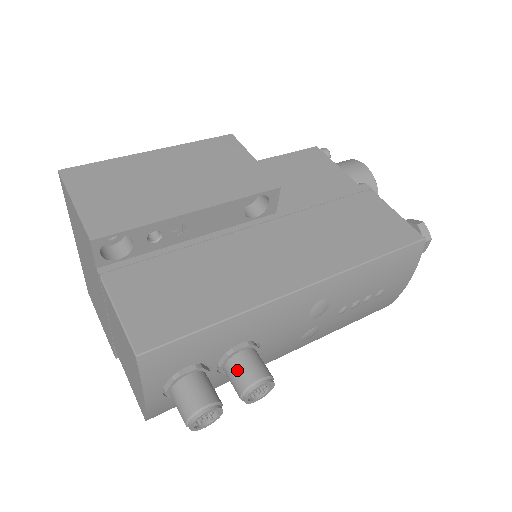
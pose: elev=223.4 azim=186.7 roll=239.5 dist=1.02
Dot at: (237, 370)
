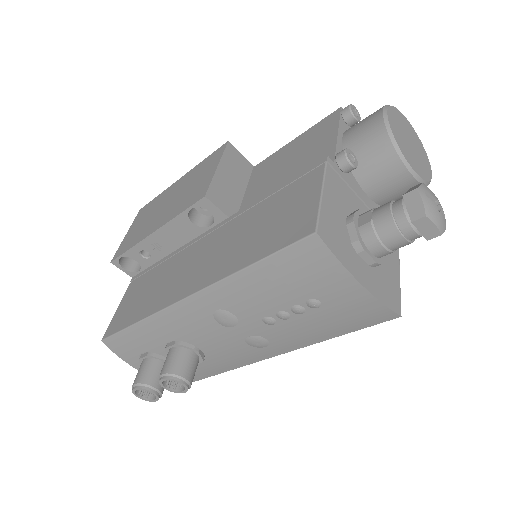
Dot at: (164, 363)
